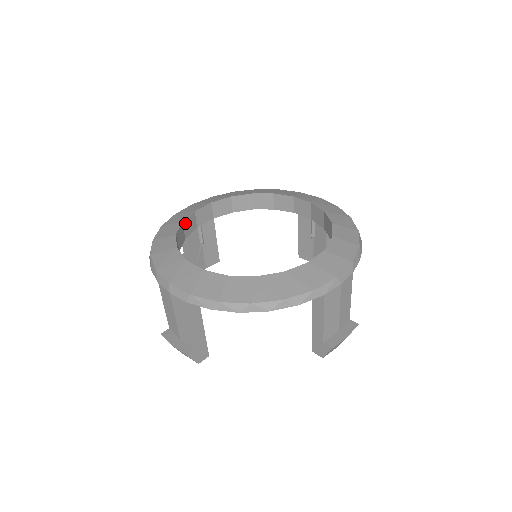
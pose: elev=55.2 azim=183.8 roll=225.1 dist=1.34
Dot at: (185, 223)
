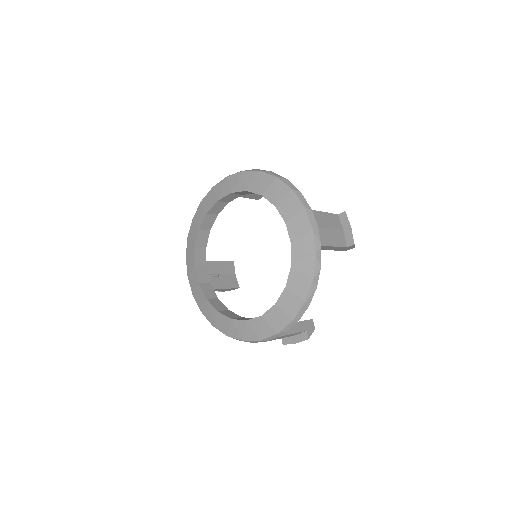
Dot at: (211, 211)
